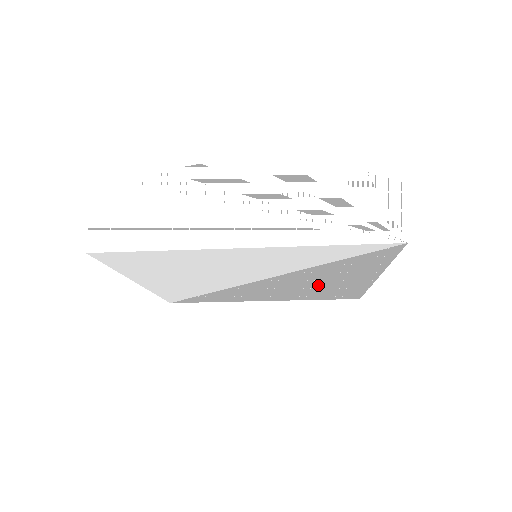
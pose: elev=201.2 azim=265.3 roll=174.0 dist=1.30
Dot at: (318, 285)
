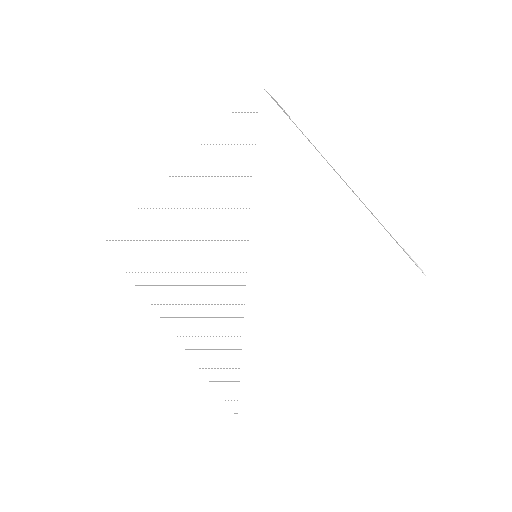
Dot at: (314, 240)
